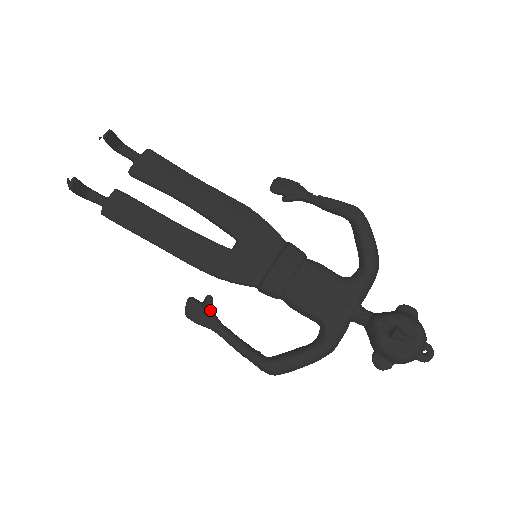
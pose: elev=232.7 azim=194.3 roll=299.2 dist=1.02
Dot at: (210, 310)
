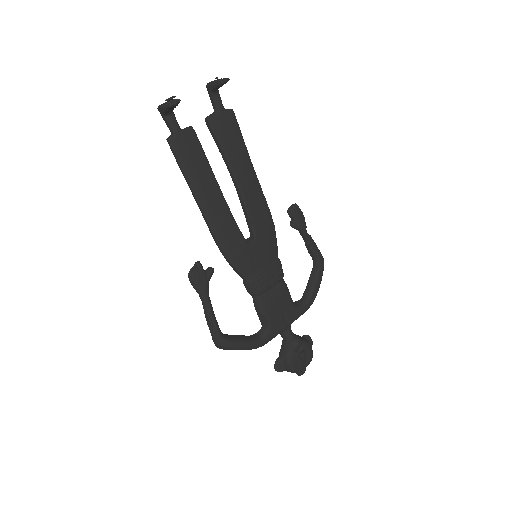
Dot at: occluded
